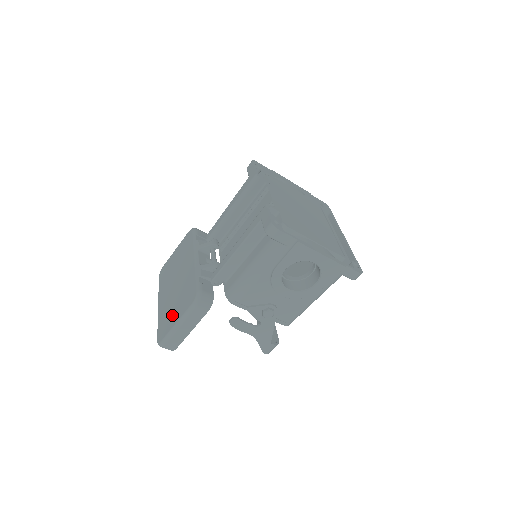
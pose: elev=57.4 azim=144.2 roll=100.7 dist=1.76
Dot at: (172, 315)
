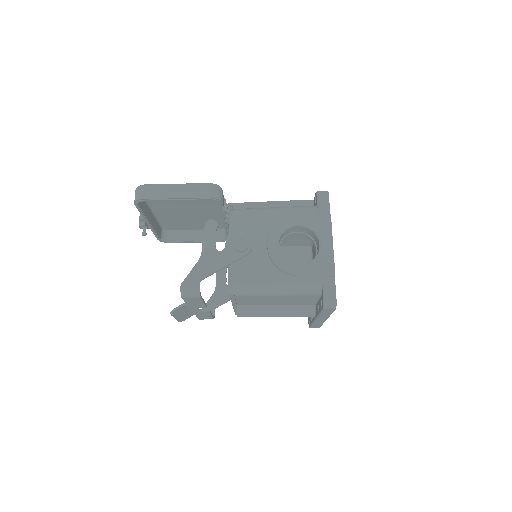
Dot at: occluded
